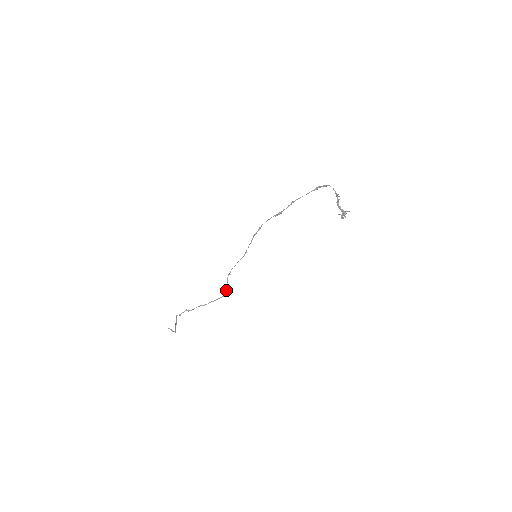
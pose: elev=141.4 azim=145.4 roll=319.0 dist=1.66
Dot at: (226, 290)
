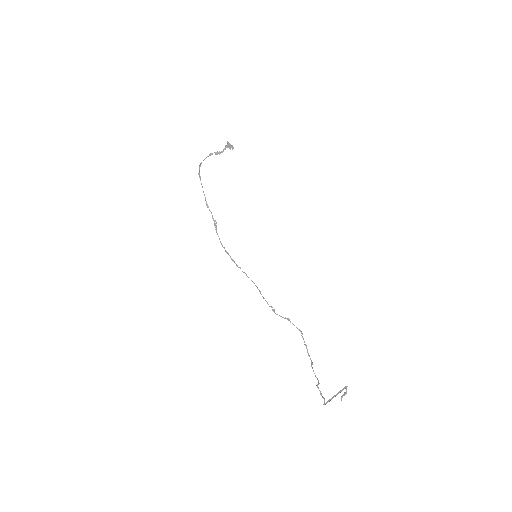
Dot at: (294, 325)
